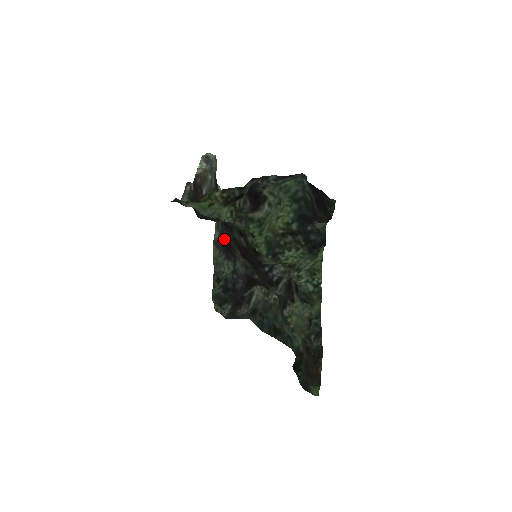
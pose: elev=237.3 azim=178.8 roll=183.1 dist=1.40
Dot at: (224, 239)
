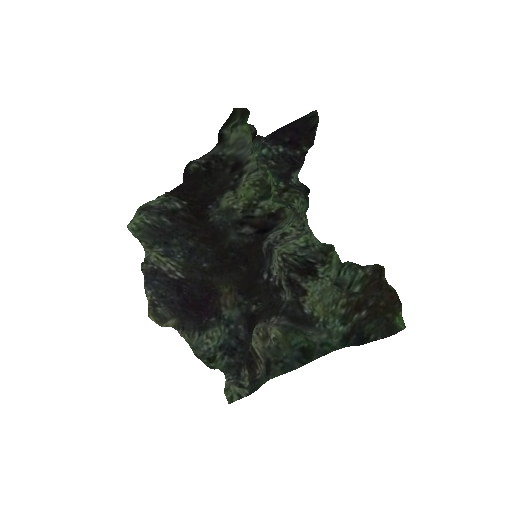
Dot at: (187, 313)
